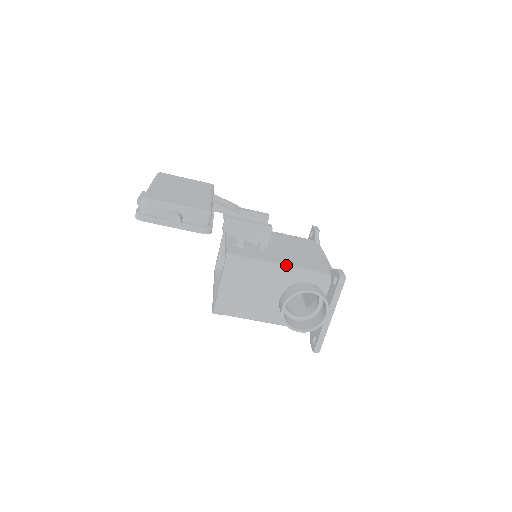
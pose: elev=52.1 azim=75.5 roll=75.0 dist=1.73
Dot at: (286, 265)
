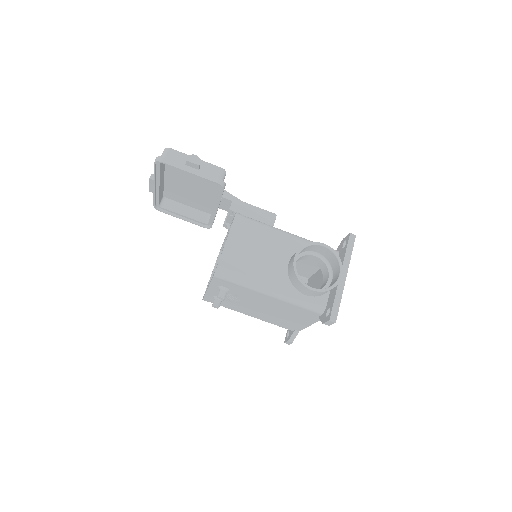
Dot at: (293, 234)
